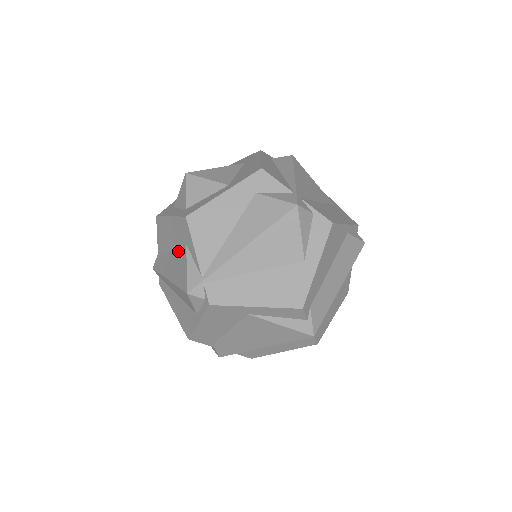
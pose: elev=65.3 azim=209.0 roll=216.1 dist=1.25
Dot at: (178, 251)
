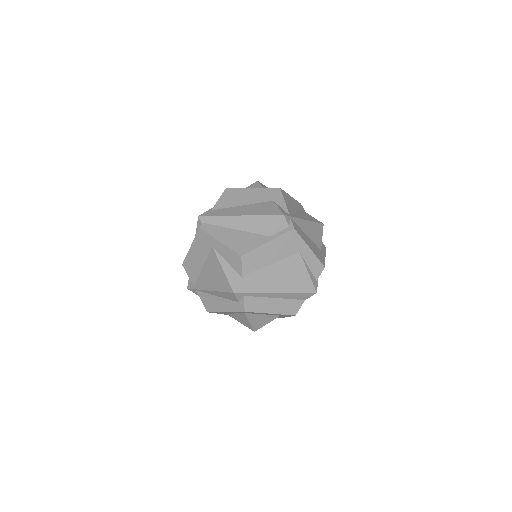
Dot at: (258, 204)
